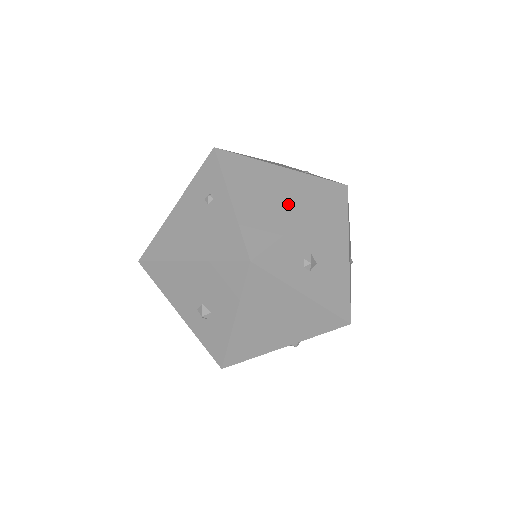
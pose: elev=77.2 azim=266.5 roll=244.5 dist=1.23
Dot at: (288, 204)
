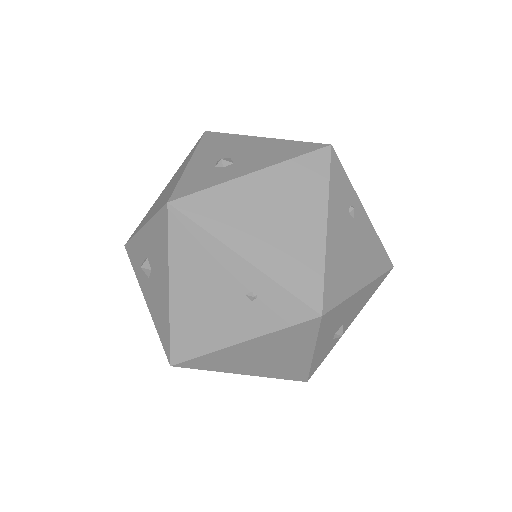
Dot at: (288, 355)
